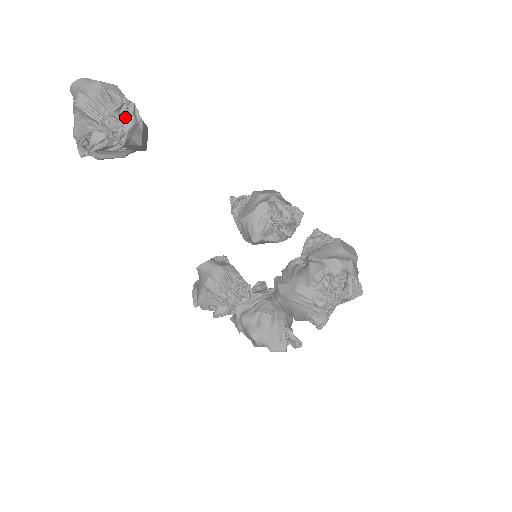
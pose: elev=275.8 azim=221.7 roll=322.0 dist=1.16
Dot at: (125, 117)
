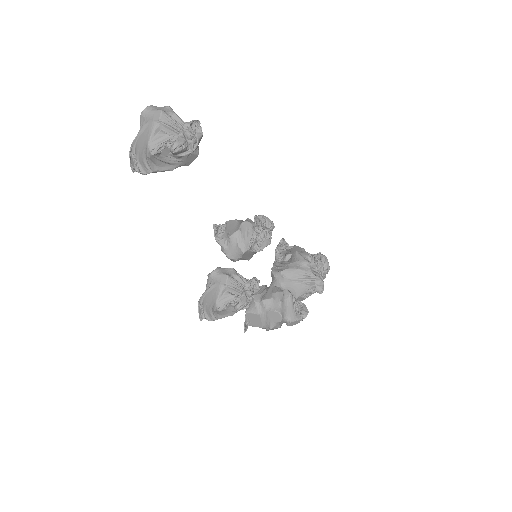
Dot at: (194, 130)
